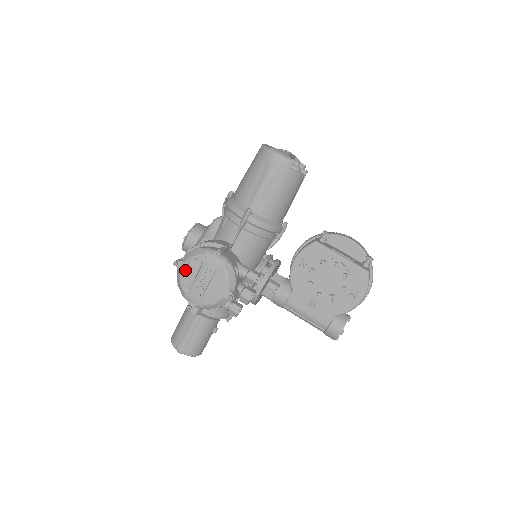
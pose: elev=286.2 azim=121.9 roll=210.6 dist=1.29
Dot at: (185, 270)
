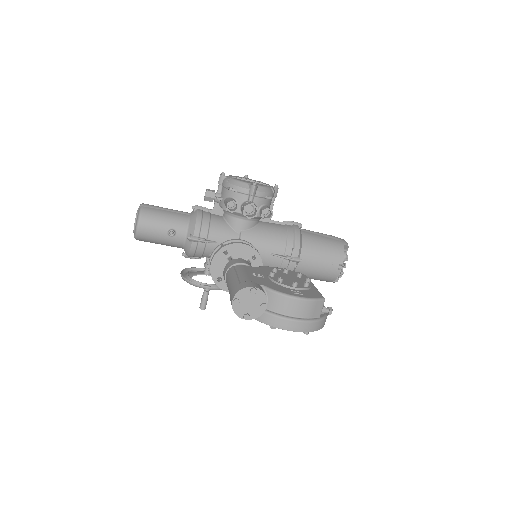
Dot at: occluded
